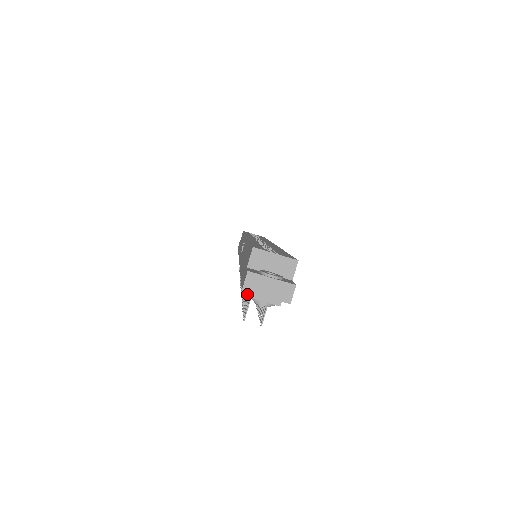
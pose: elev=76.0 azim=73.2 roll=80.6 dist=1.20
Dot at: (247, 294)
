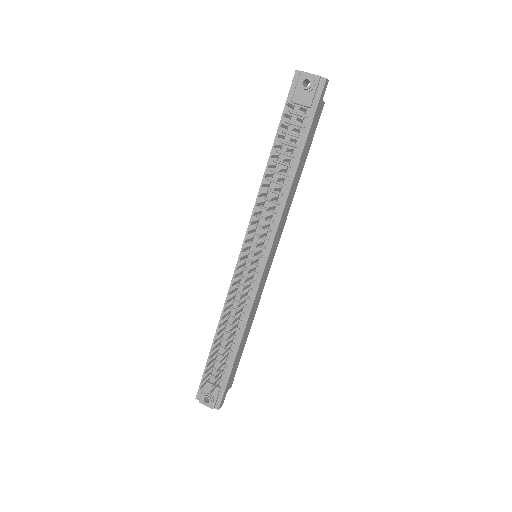
Dot at: occluded
